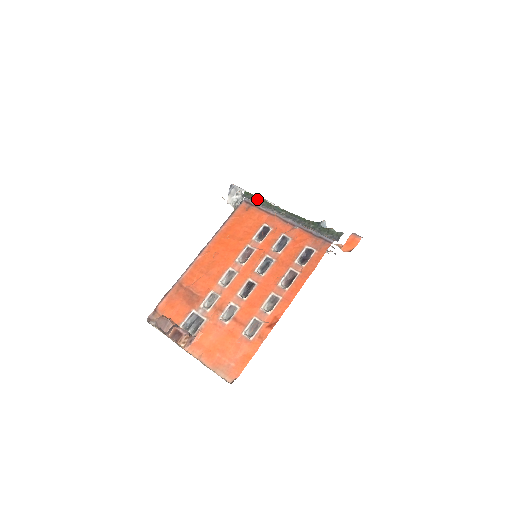
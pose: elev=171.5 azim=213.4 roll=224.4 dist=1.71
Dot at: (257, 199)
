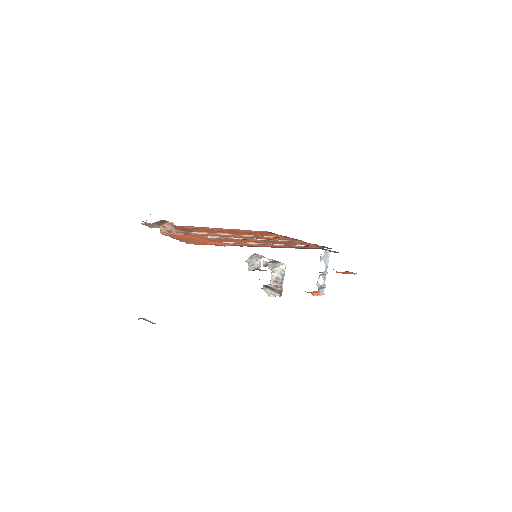
Dot at: occluded
